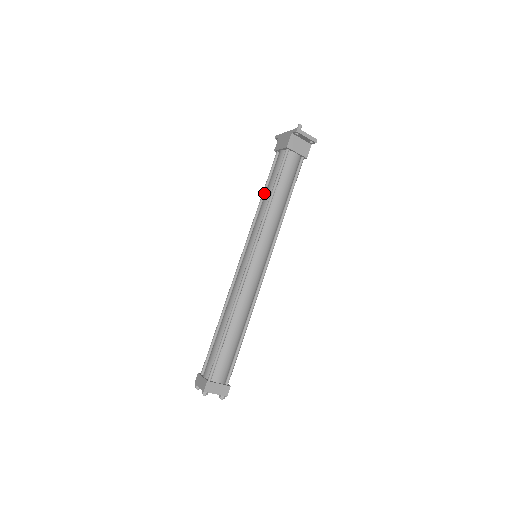
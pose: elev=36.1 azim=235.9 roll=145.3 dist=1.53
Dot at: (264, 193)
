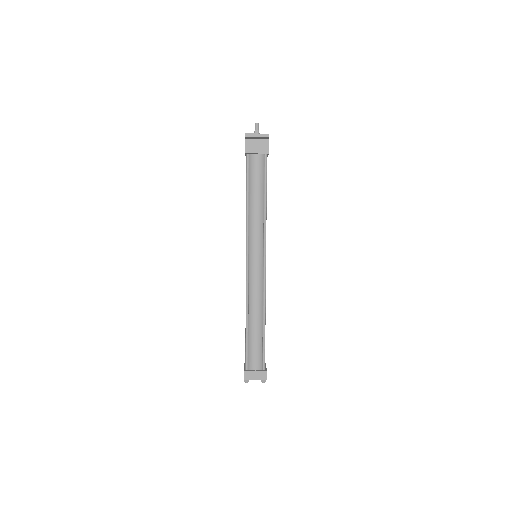
Dot at: occluded
